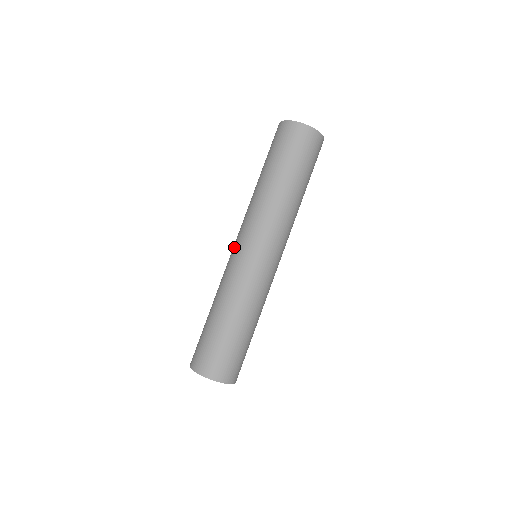
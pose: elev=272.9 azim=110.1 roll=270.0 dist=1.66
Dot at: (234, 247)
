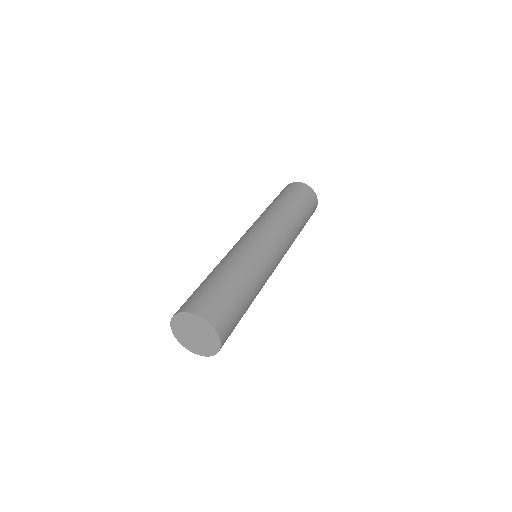
Dot at: occluded
